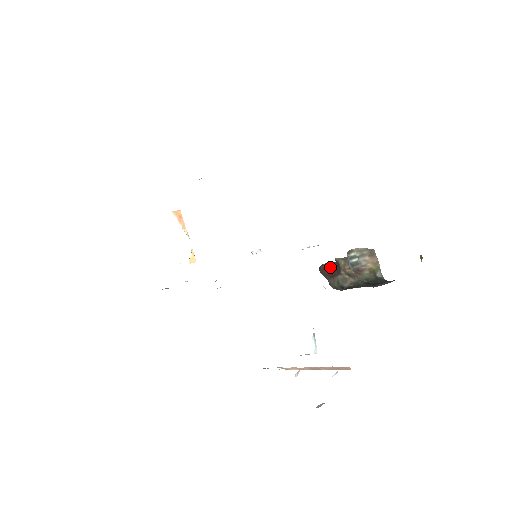
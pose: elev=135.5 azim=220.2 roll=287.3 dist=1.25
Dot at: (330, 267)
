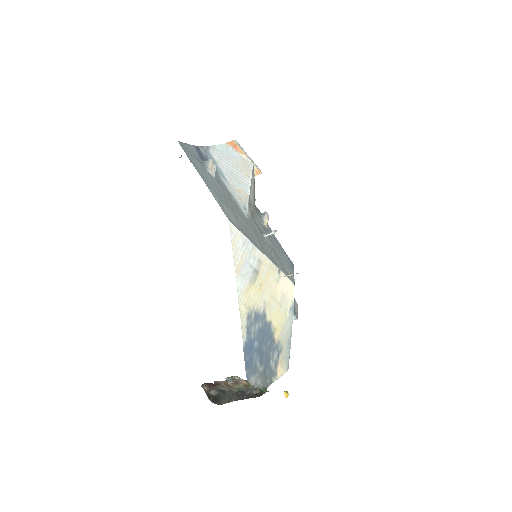
Dot at: (211, 384)
